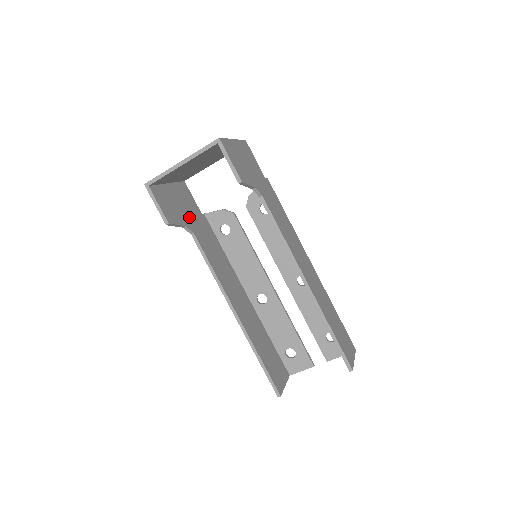
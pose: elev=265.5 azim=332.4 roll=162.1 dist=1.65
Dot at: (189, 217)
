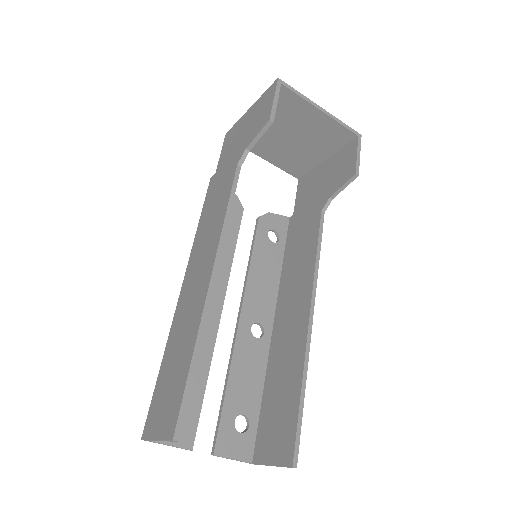
Dot at: occluded
